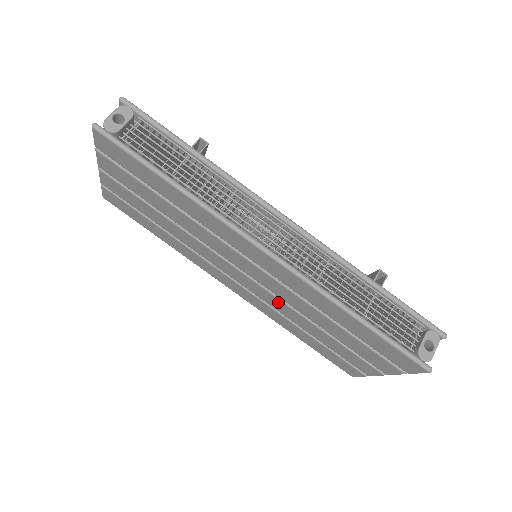
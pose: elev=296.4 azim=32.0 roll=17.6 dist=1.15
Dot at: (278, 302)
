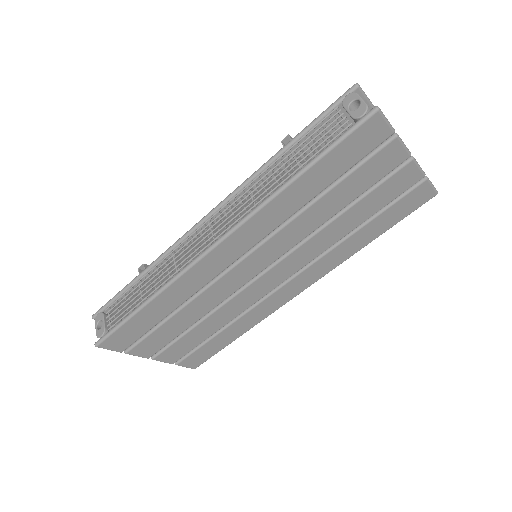
Dot at: (303, 249)
